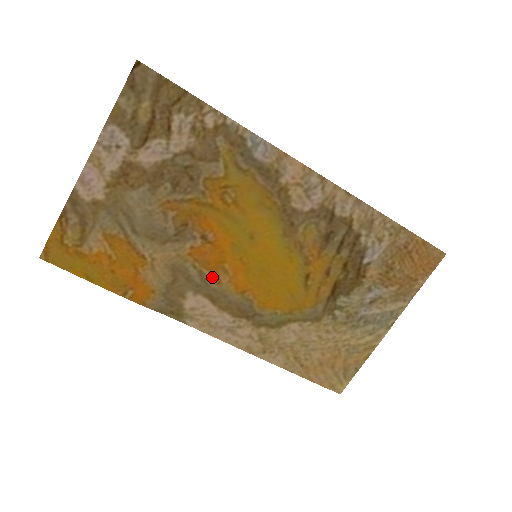
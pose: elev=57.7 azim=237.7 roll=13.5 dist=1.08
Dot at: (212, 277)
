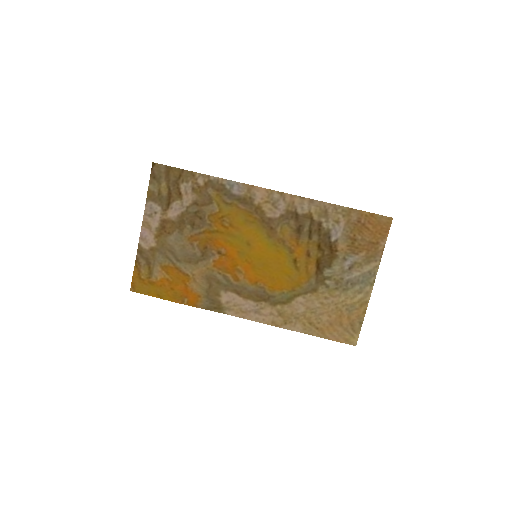
Dot at: (233, 277)
